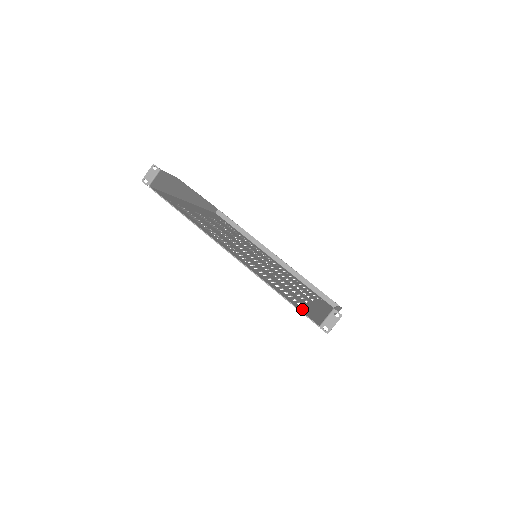
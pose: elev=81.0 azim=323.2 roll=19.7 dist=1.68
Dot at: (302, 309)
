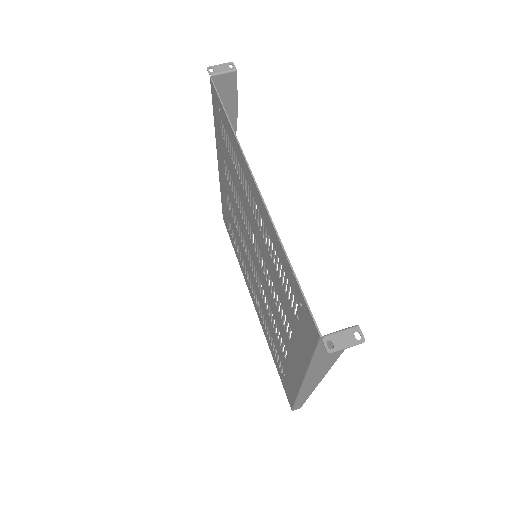
Dot at: (304, 308)
